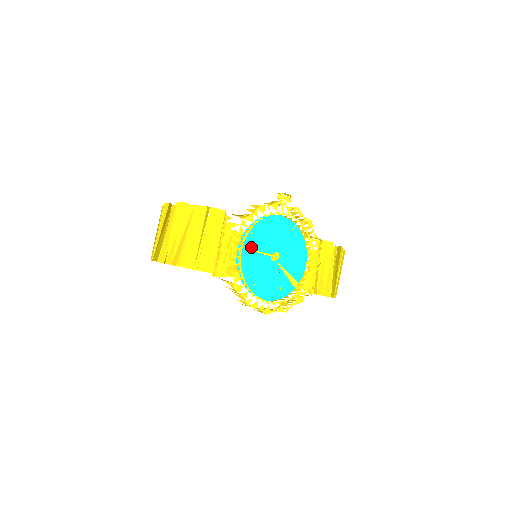
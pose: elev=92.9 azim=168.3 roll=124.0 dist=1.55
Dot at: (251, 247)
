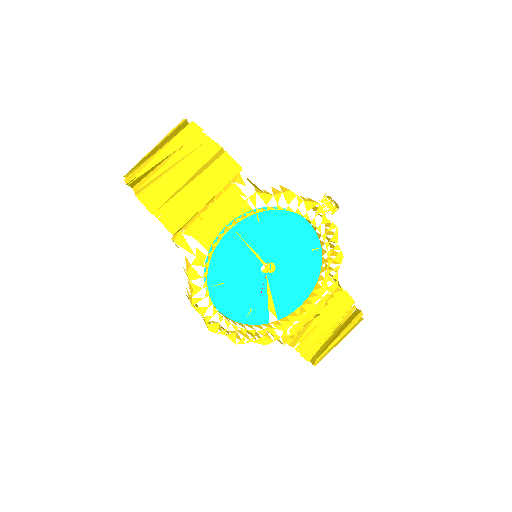
Dot at: (245, 236)
